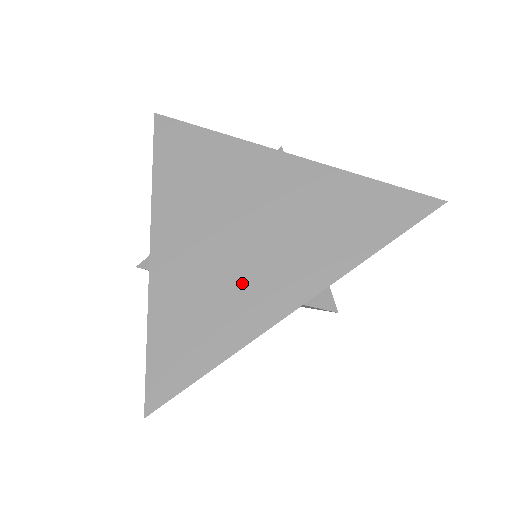
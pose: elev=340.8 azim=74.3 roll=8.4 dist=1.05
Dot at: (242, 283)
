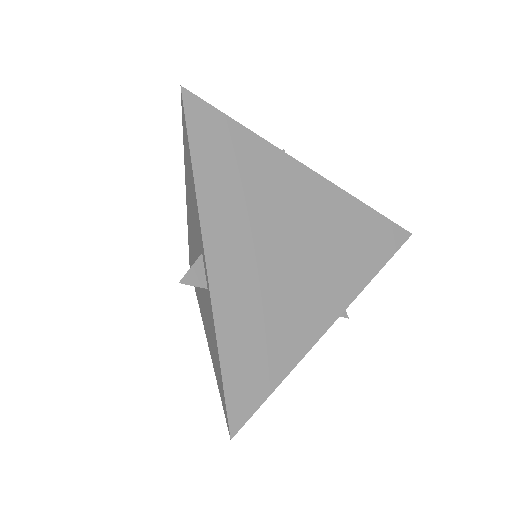
Dot at: (295, 302)
